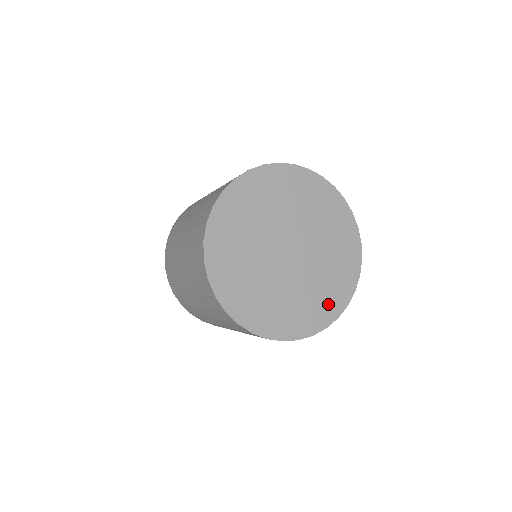
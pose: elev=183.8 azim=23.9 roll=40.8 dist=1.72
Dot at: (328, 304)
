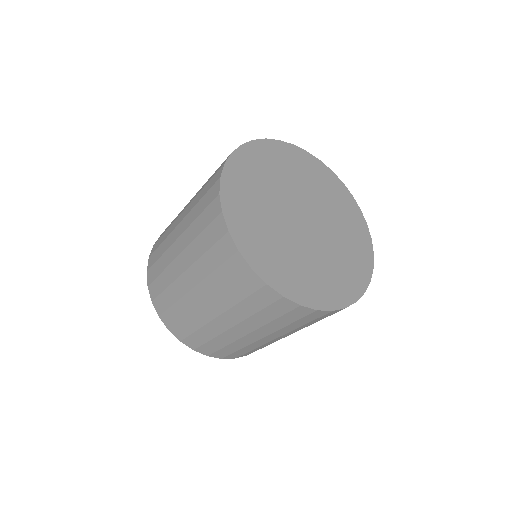
Dot at: (358, 236)
